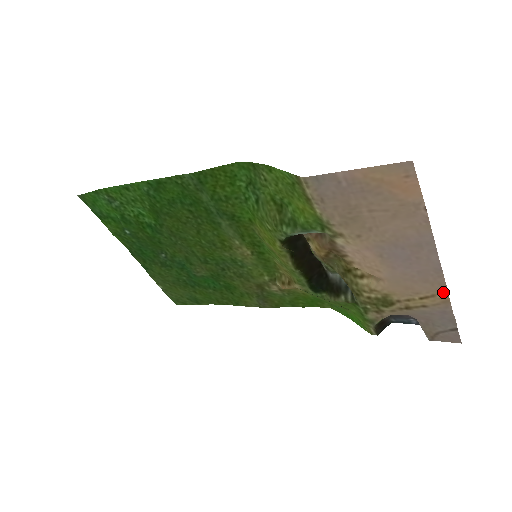
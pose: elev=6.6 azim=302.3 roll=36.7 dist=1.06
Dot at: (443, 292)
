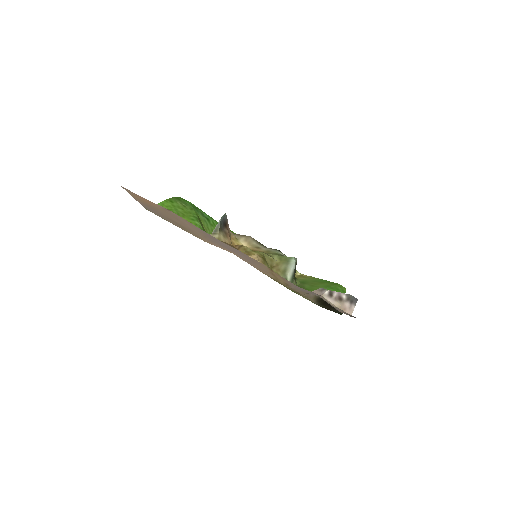
Dot at: (269, 269)
